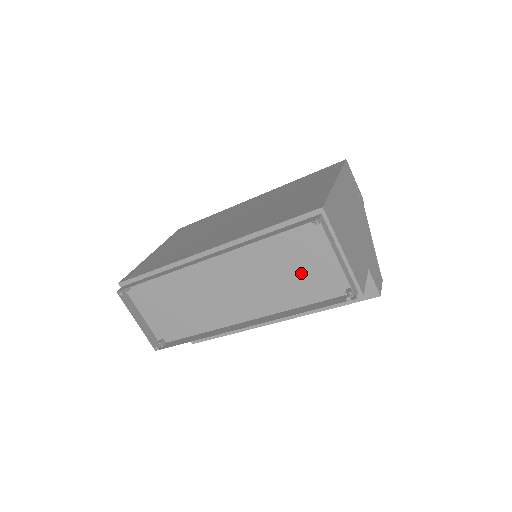
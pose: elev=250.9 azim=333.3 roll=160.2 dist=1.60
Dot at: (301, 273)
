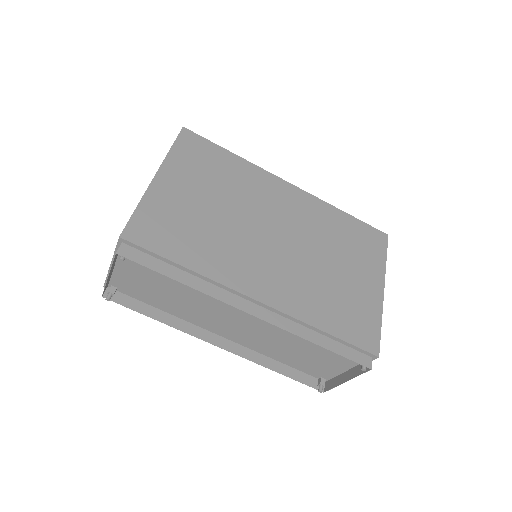
Dot at: (307, 356)
